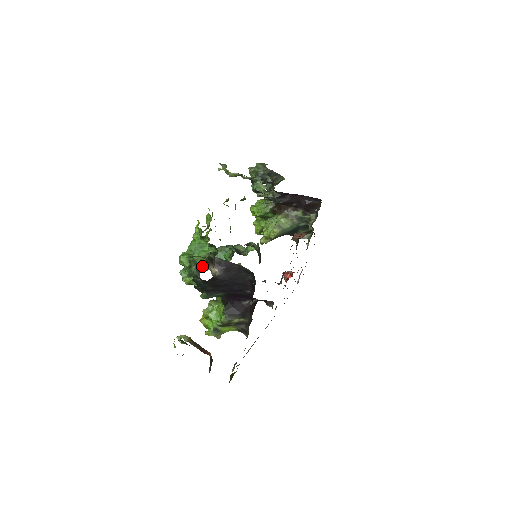
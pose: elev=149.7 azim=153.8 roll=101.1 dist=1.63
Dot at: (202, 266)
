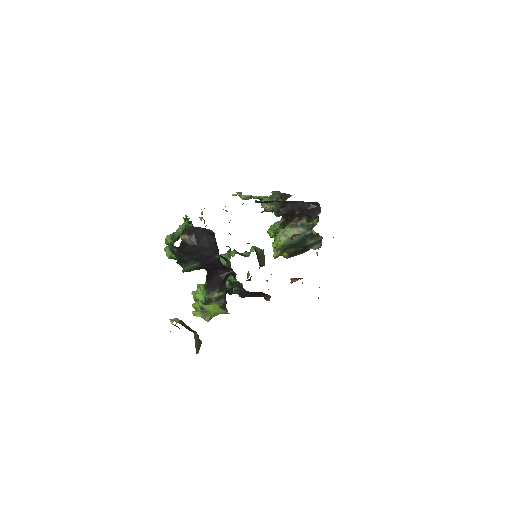
Dot at: (178, 238)
